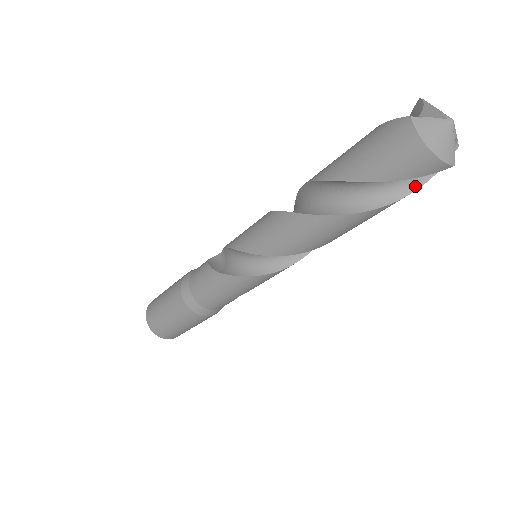
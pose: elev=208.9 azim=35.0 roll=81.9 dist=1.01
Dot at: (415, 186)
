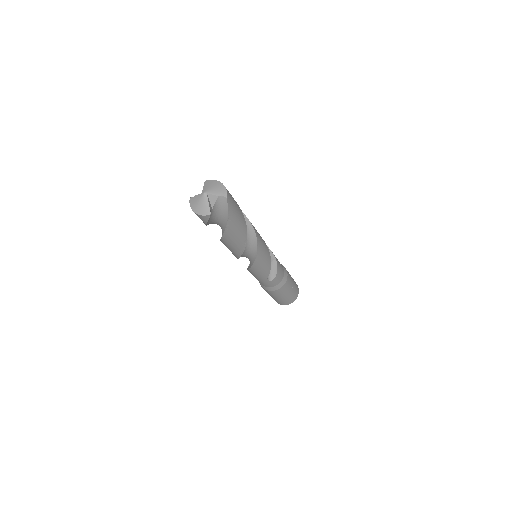
Dot at: (226, 221)
